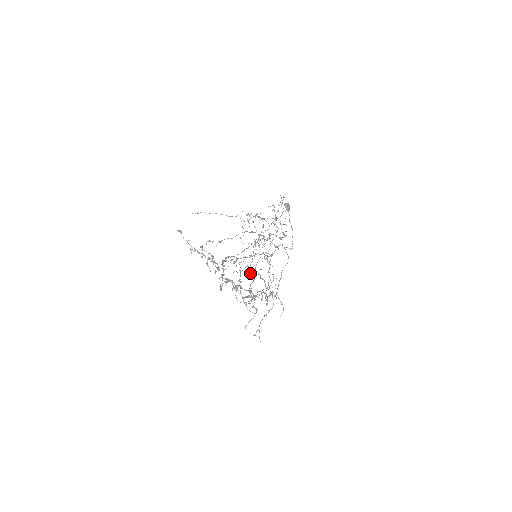
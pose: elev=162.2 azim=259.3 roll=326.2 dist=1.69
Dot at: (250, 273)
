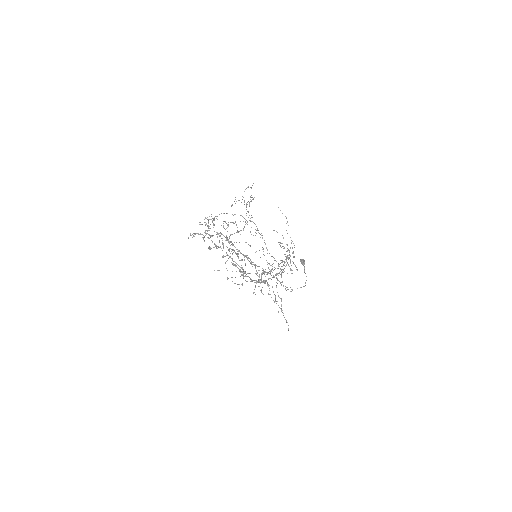
Dot at: (236, 225)
